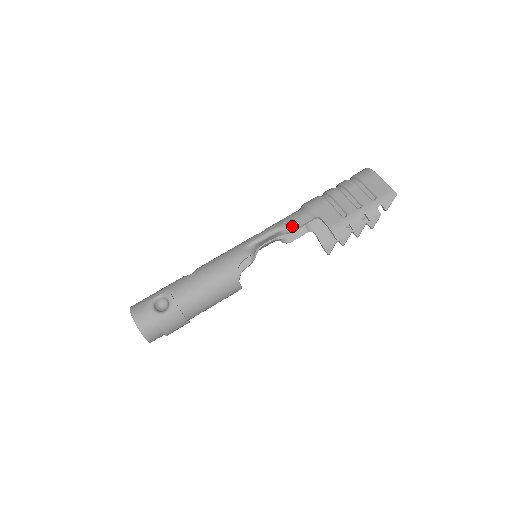
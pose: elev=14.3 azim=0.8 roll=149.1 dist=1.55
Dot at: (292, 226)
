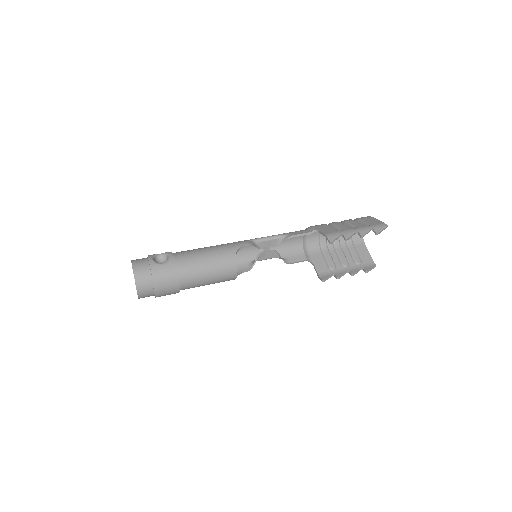
Dot at: (293, 233)
